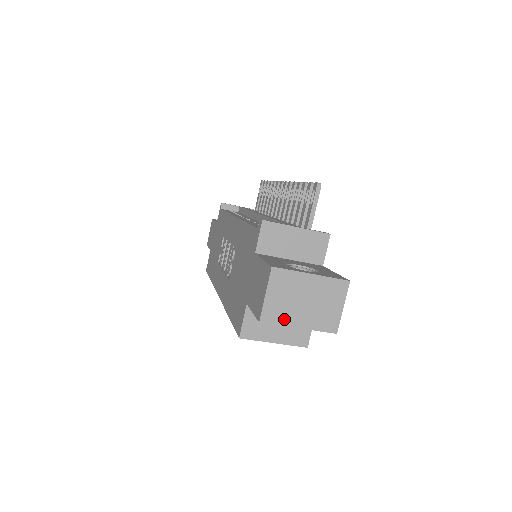
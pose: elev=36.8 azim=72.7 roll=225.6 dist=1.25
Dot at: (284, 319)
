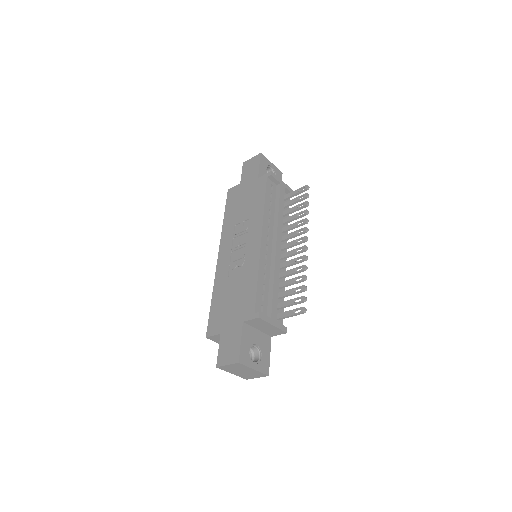
Dot at: (228, 370)
